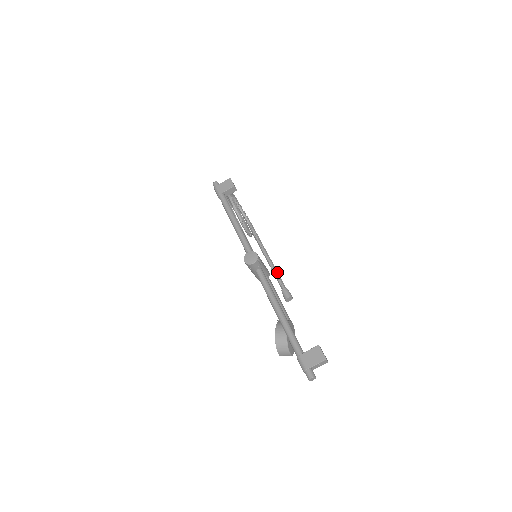
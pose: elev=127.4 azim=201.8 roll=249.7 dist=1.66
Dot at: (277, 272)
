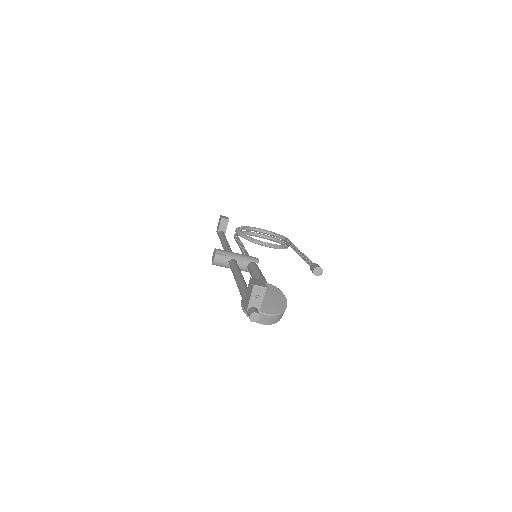
Dot at: (306, 257)
